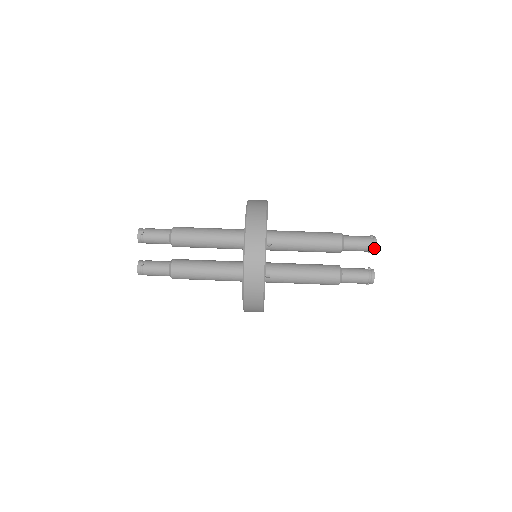
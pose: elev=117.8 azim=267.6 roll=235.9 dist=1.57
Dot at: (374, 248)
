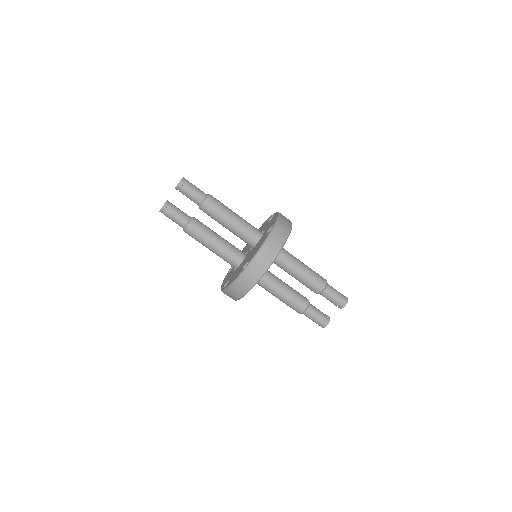
Dot at: (341, 307)
